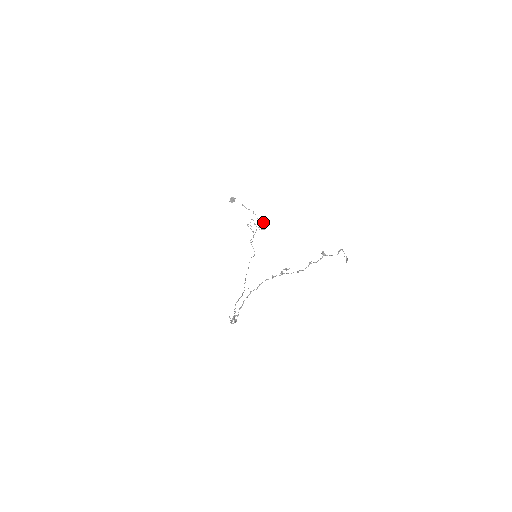
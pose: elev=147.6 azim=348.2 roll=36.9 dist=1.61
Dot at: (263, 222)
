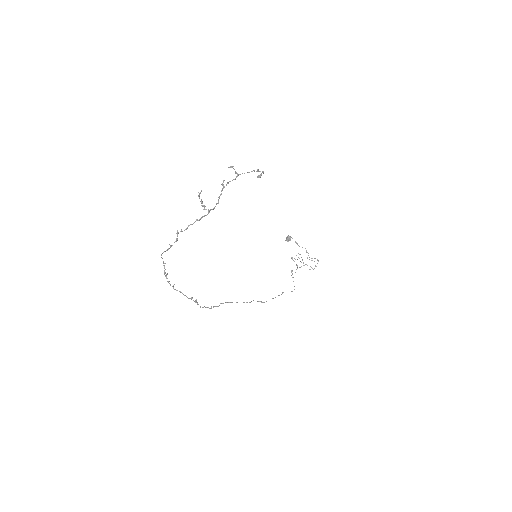
Dot at: occluded
